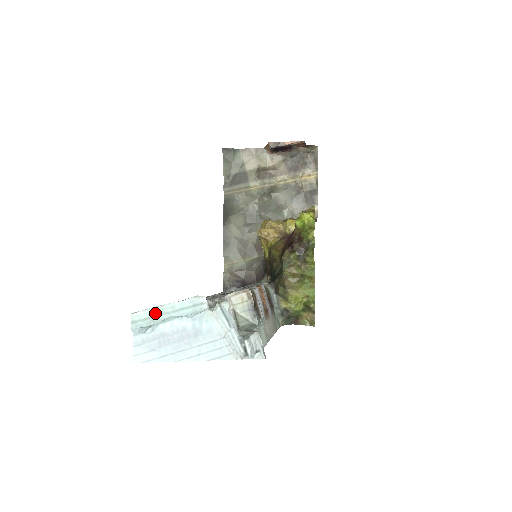
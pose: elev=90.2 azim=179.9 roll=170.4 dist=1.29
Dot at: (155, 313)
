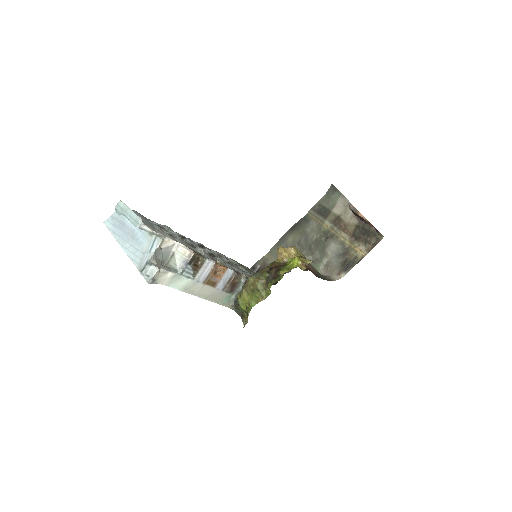
Dot at: (125, 209)
